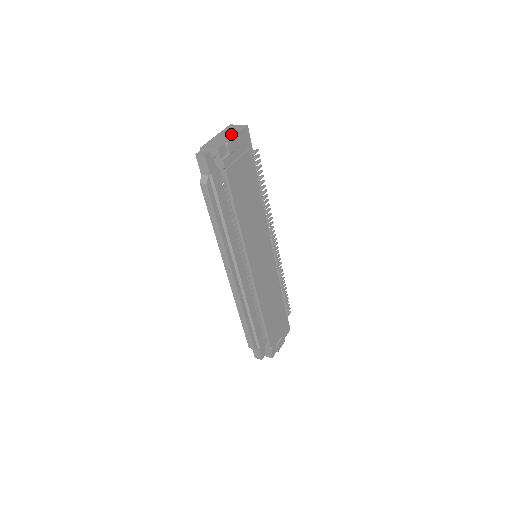
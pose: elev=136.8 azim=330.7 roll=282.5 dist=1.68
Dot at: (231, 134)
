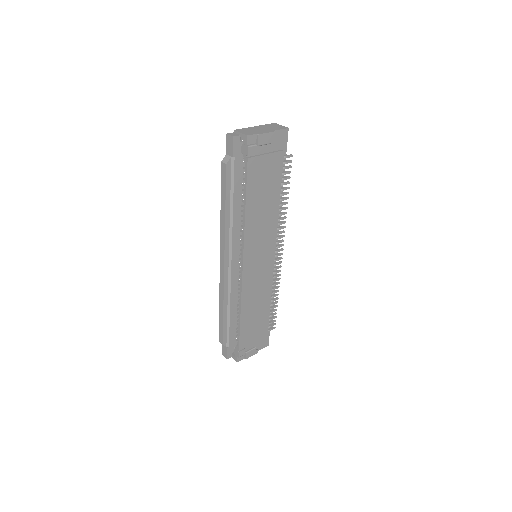
Dot at: (268, 129)
